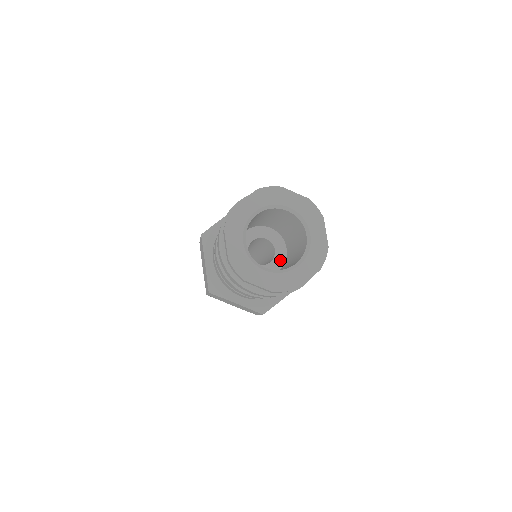
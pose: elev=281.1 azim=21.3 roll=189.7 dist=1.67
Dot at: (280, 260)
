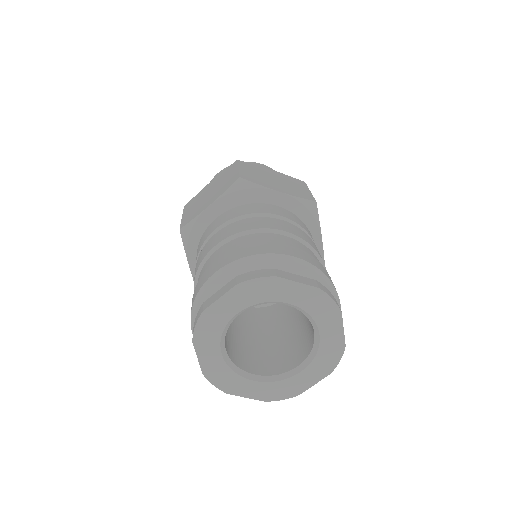
Dot at: occluded
